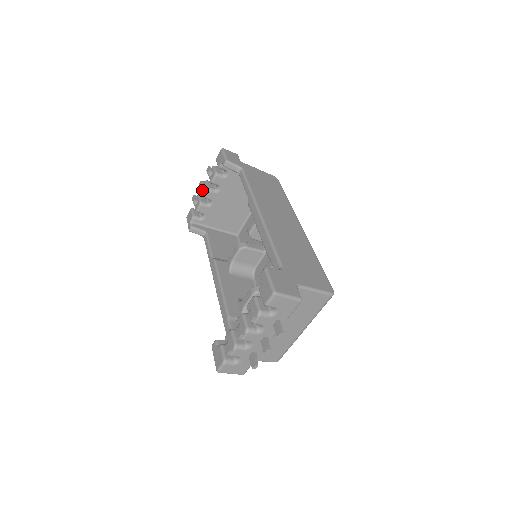
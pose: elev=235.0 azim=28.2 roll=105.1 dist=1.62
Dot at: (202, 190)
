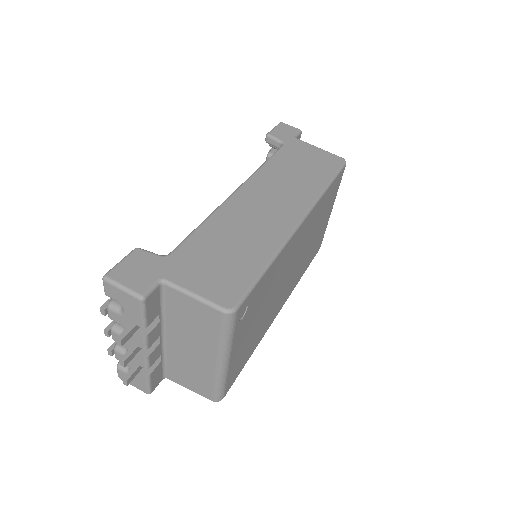
Dot at: occluded
